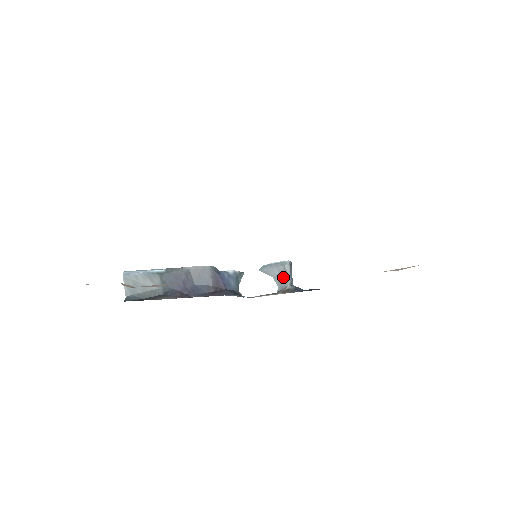
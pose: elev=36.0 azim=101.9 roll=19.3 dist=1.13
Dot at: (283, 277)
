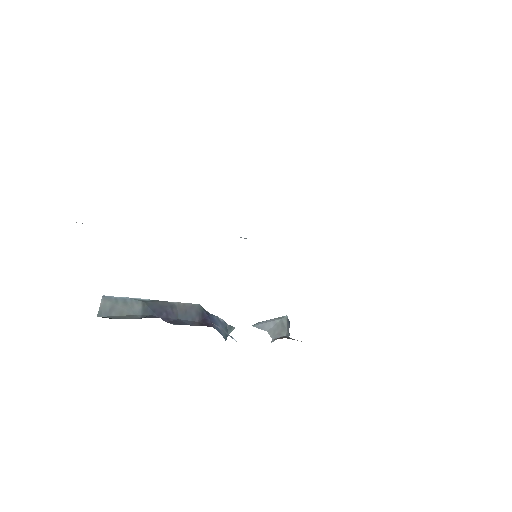
Dot at: (279, 329)
